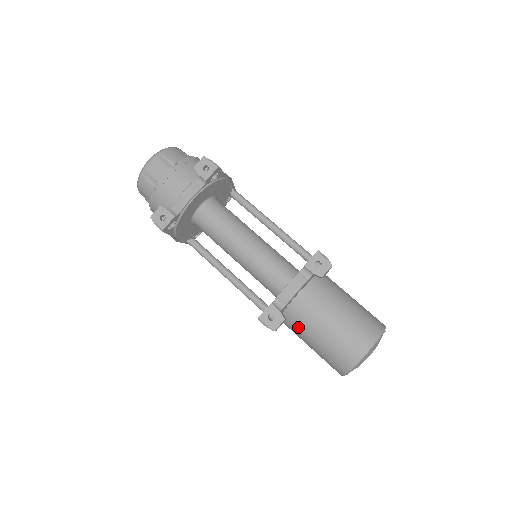
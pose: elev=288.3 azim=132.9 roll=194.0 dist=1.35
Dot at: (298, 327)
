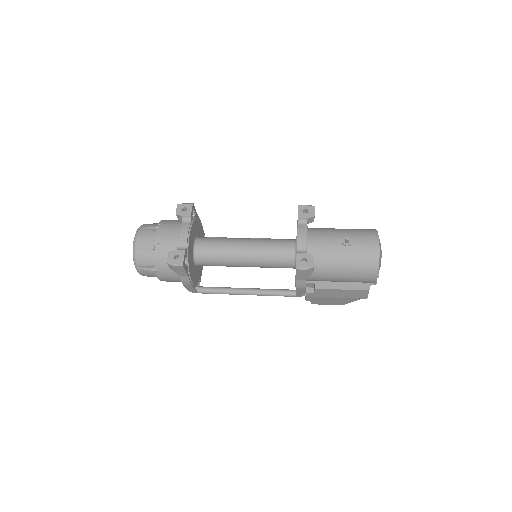
Dot at: (324, 265)
